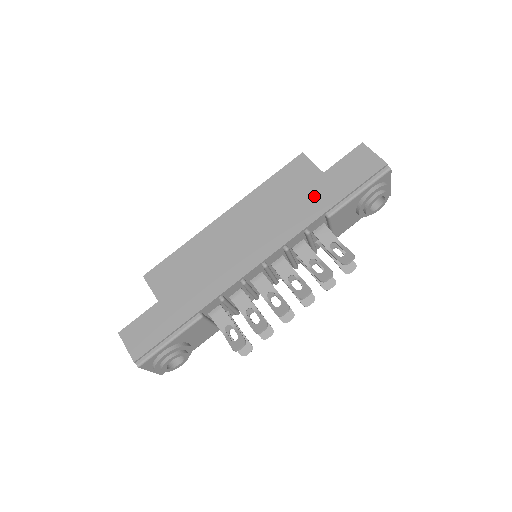
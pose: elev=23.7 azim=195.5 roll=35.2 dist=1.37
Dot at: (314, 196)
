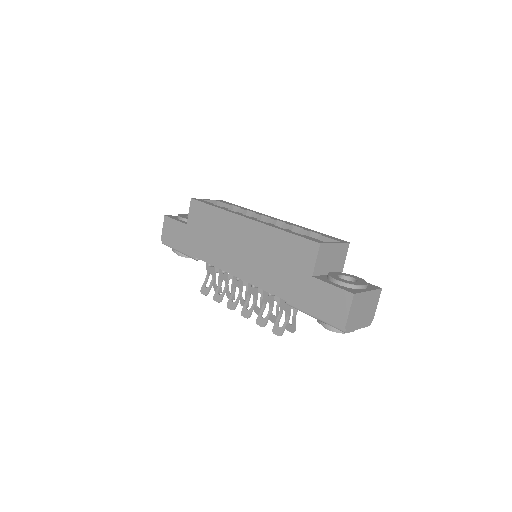
Dot at: (291, 282)
